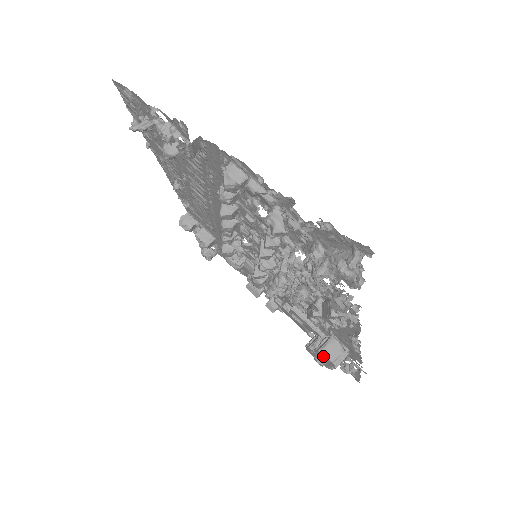
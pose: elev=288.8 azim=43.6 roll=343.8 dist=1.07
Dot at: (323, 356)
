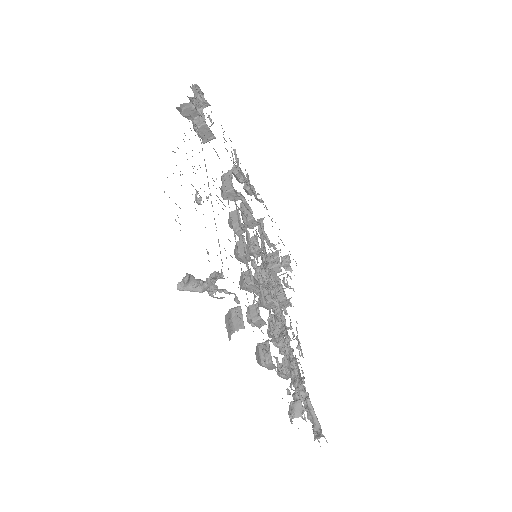
Dot at: occluded
